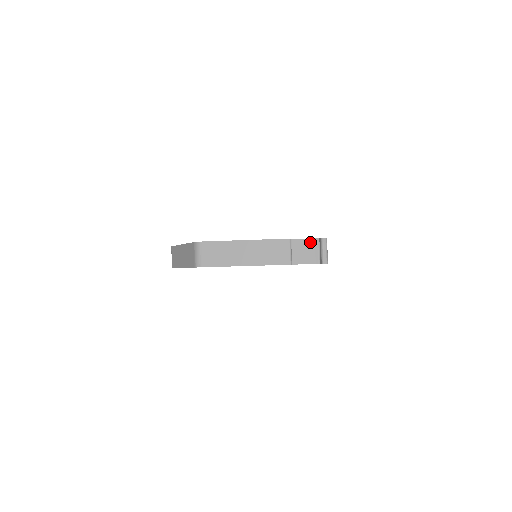
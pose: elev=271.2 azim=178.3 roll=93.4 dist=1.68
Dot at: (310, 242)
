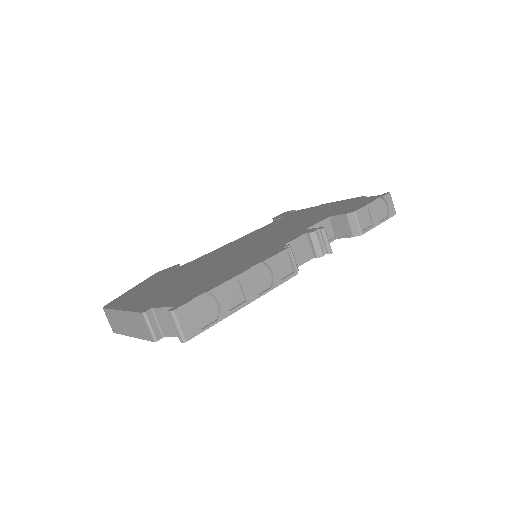
Dot at: occluded
